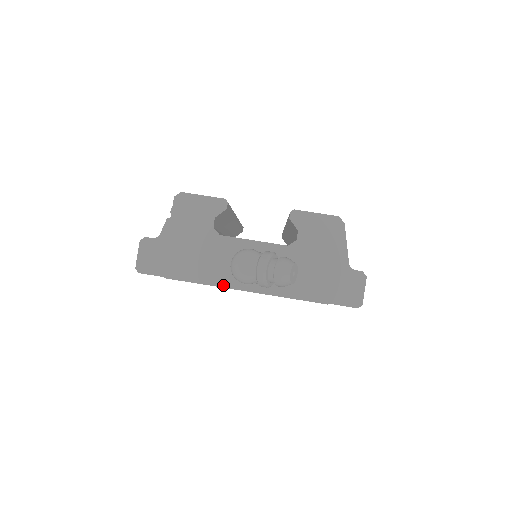
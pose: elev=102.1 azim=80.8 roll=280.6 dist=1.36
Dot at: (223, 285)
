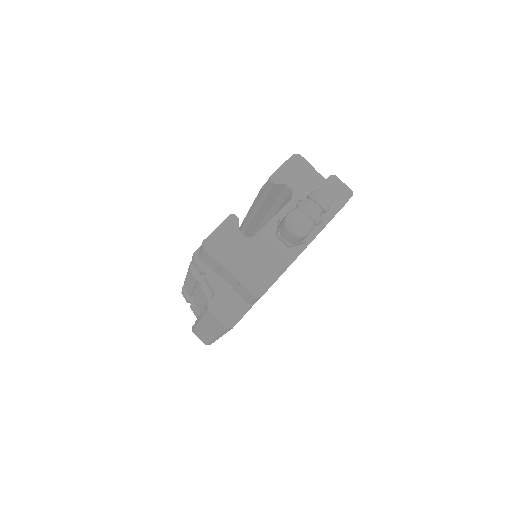
Dot at: (293, 259)
